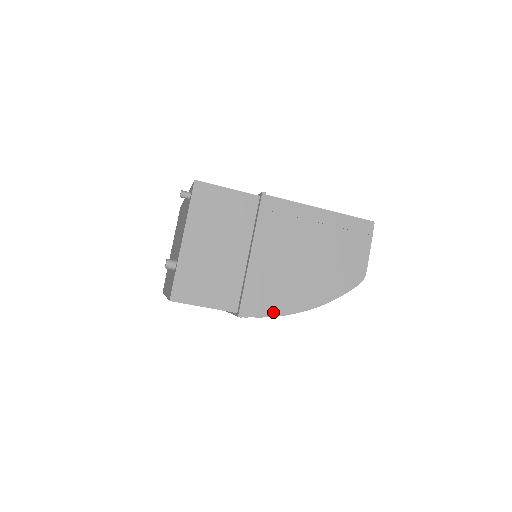
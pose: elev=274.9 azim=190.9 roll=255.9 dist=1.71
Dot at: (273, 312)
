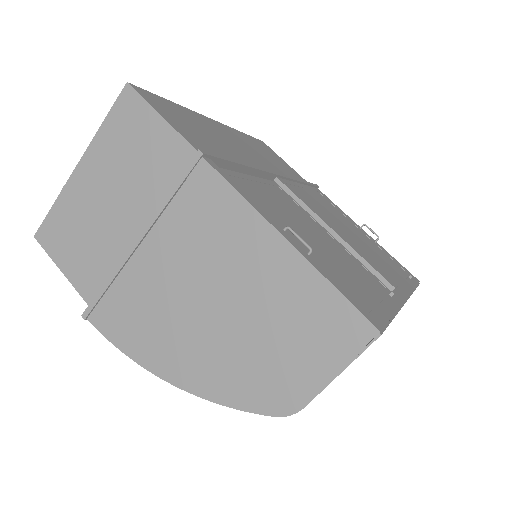
Dot at: (125, 345)
